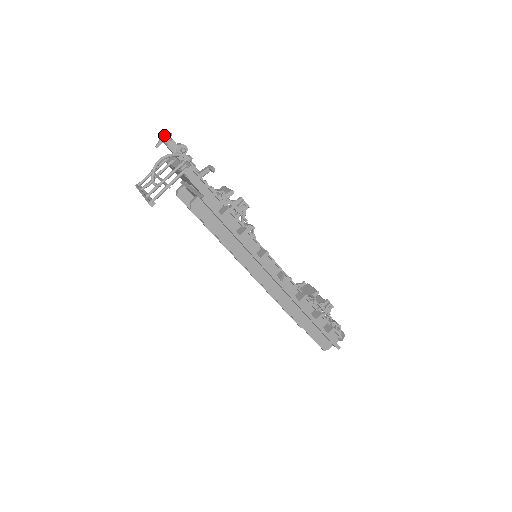
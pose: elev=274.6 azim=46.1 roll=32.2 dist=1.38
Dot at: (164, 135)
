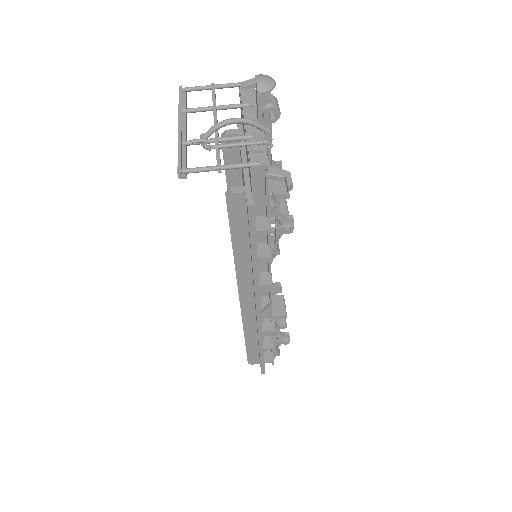
Dot at: (265, 79)
